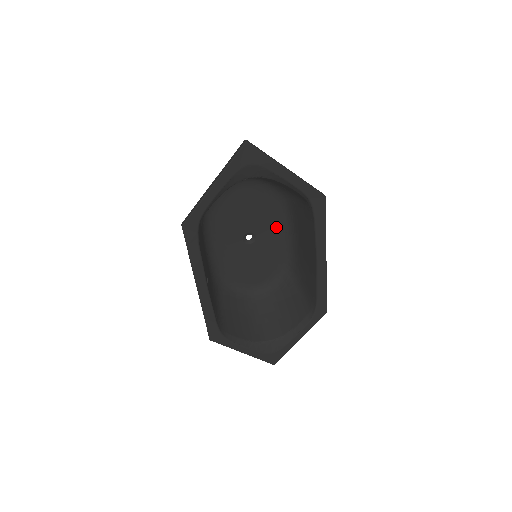
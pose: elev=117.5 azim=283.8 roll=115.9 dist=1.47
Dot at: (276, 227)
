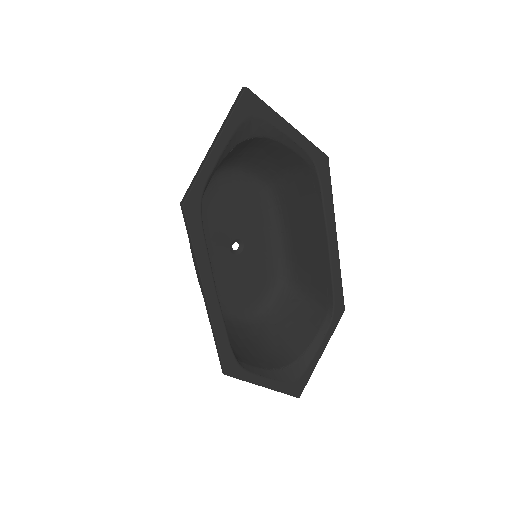
Dot at: (263, 228)
